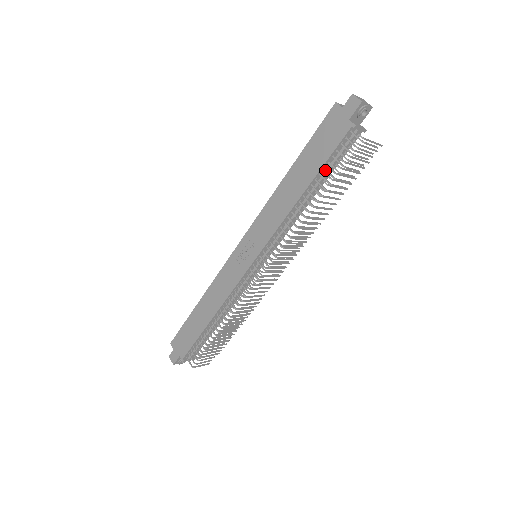
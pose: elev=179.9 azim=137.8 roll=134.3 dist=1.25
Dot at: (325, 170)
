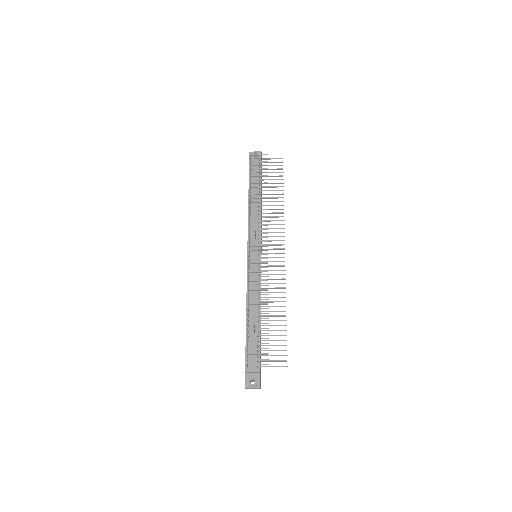
Dot at: occluded
